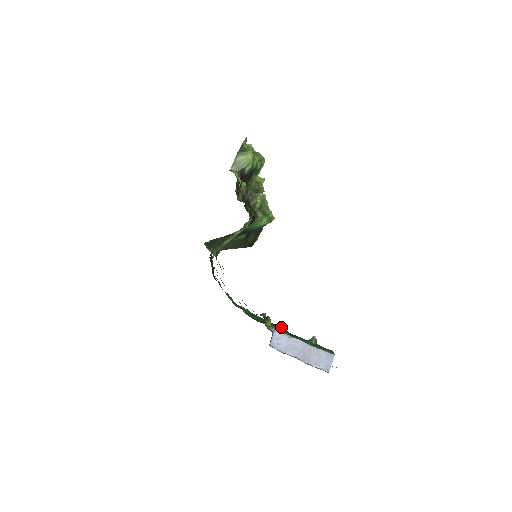
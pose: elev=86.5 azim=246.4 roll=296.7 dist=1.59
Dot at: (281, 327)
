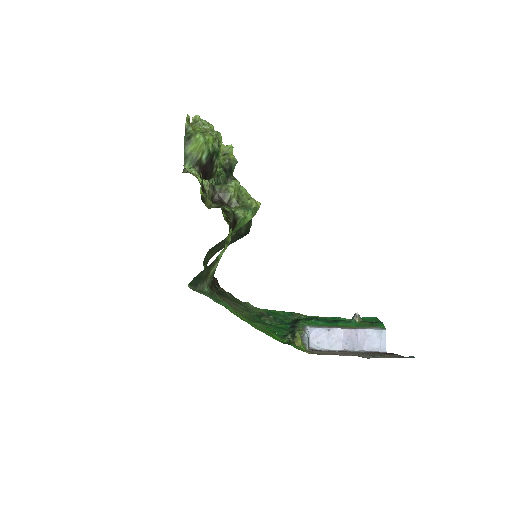
Dot at: (315, 319)
